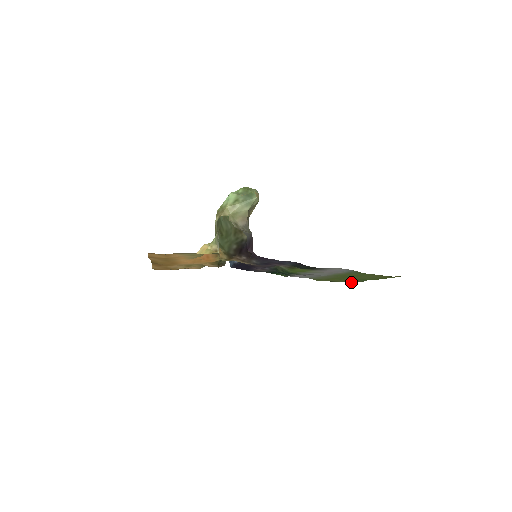
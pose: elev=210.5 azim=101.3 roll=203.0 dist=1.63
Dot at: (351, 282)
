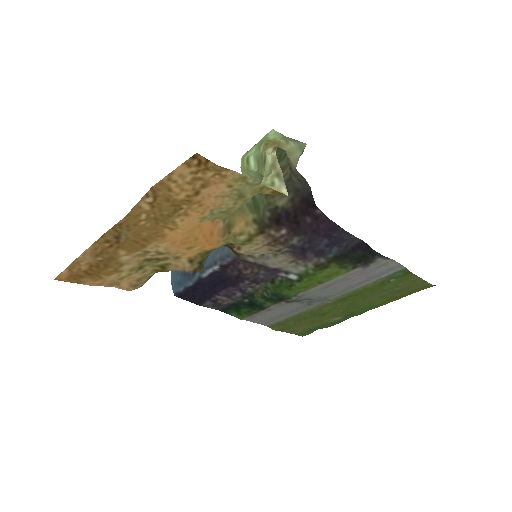
Dot at: (310, 332)
